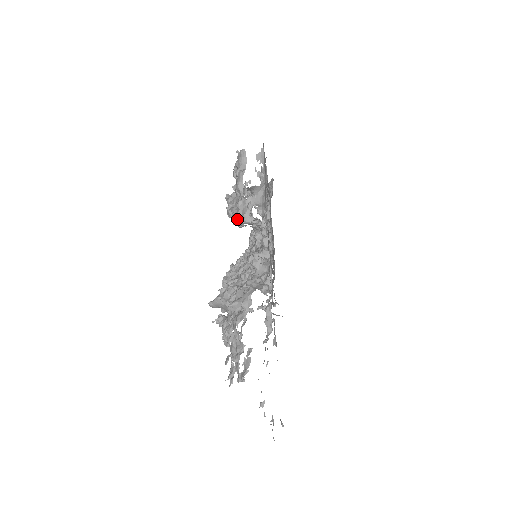
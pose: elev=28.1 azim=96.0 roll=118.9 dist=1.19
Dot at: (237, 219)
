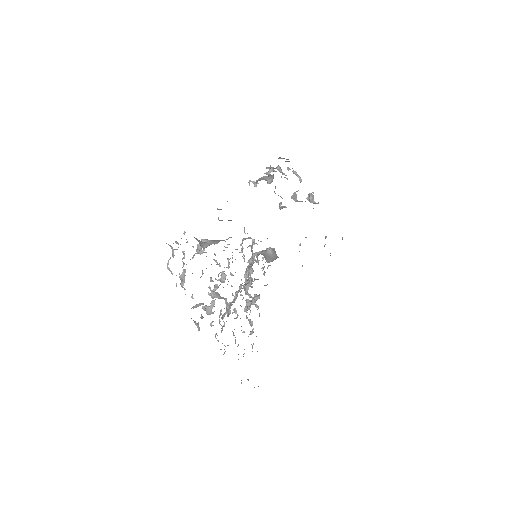
Dot at: (182, 287)
